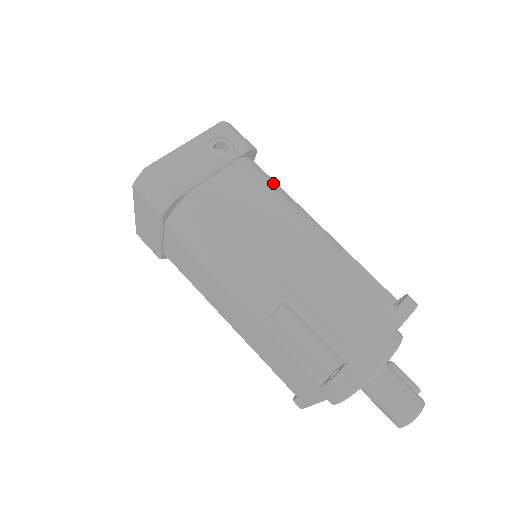
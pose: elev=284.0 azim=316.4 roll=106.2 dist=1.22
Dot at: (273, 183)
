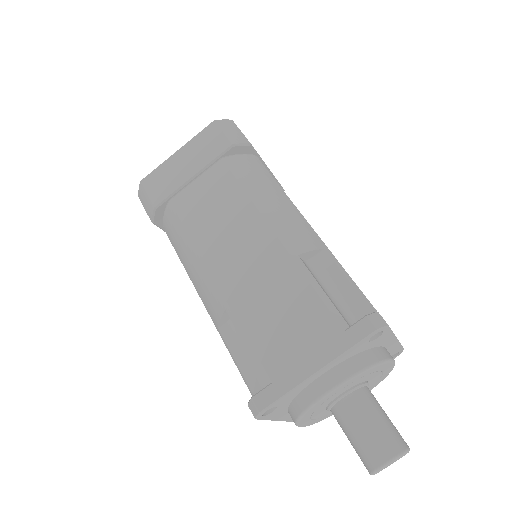
Dot at: occluded
